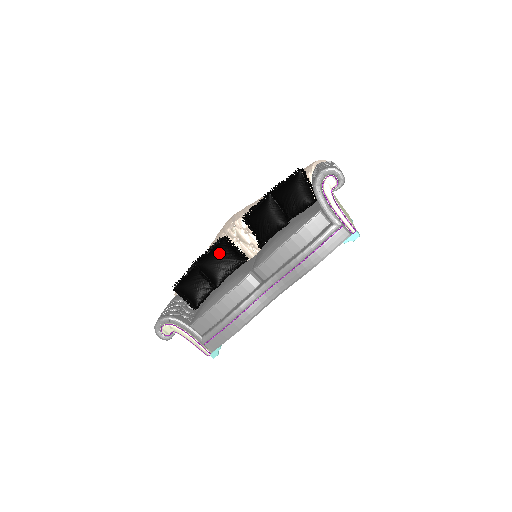
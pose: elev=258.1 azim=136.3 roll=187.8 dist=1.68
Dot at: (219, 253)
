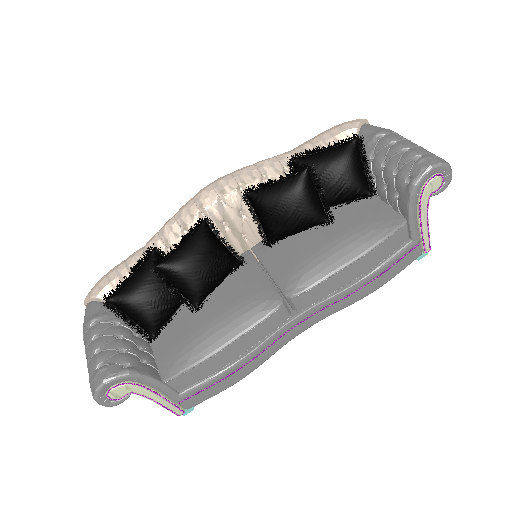
Dot at: (203, 251)
